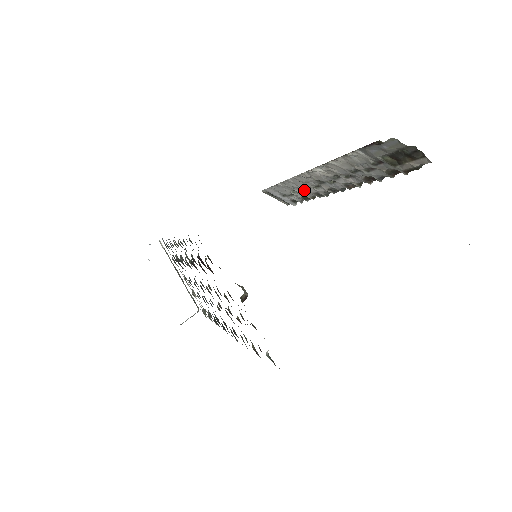
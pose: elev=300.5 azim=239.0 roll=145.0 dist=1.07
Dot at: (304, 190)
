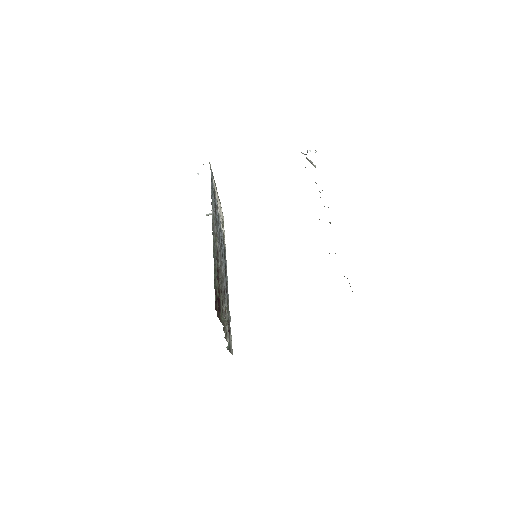
Dot at: occluded
